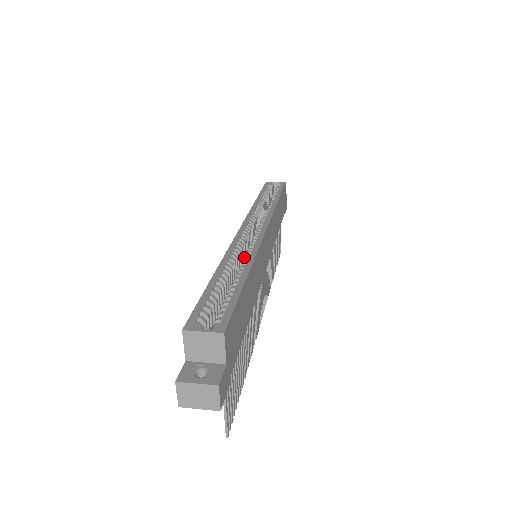
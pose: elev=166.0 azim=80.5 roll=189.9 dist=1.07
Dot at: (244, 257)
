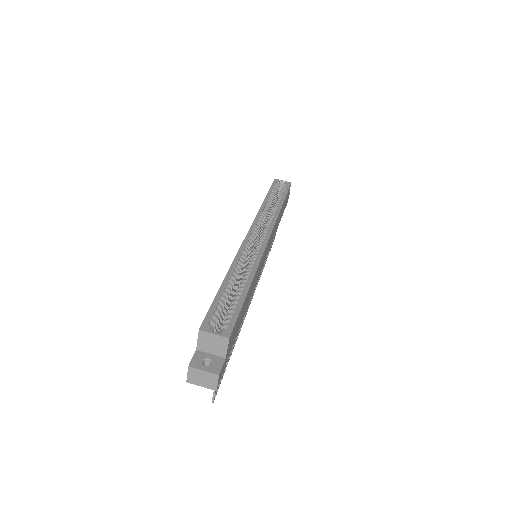
Dot at: (249, 265)
